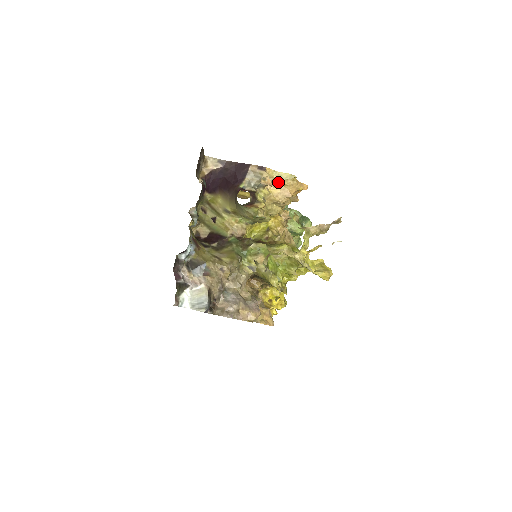
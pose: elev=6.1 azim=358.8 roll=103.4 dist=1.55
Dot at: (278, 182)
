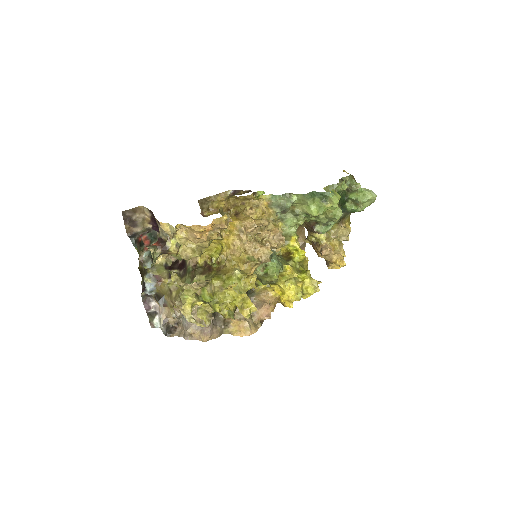
Dot at: (172, 234)
